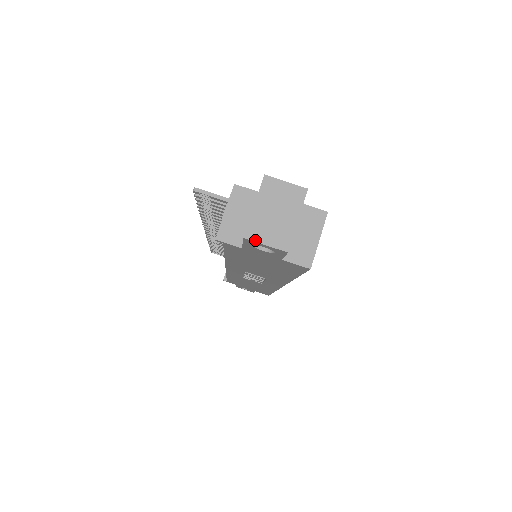
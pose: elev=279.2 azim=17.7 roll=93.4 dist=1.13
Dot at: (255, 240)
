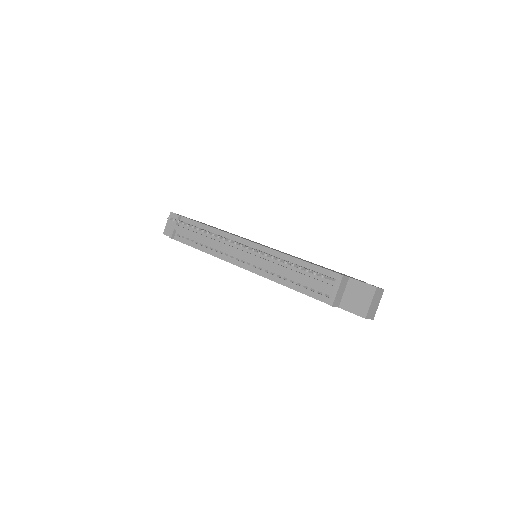
Dot at: (368, 318)
